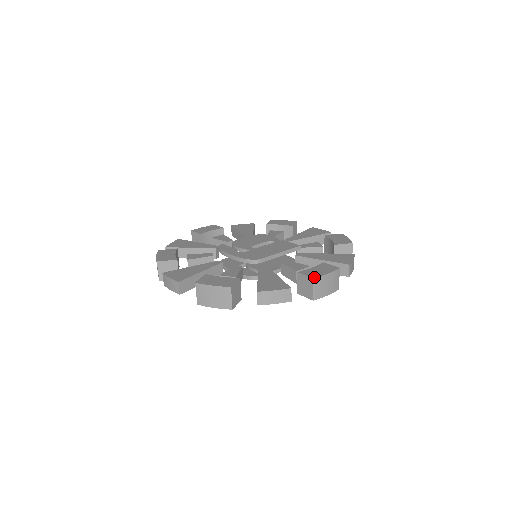
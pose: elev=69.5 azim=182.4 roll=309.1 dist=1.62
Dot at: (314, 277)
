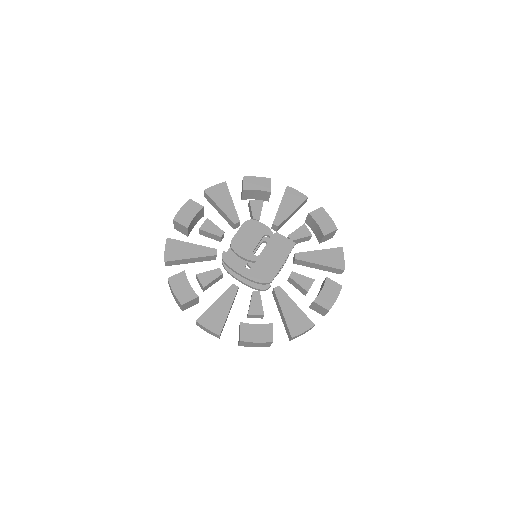
Dot at: (329, 309)
